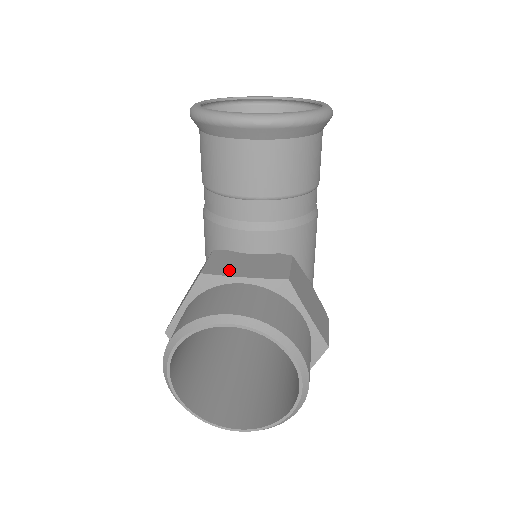
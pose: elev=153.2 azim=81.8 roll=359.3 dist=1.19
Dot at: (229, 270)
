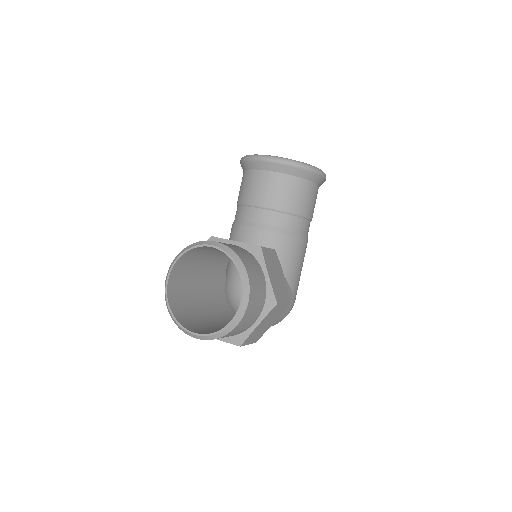
Dot at: occluded
